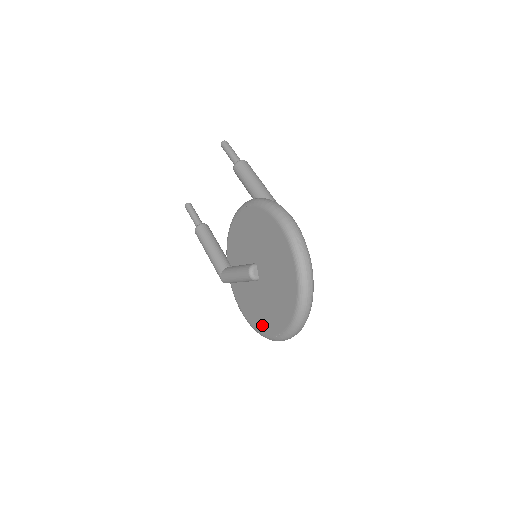
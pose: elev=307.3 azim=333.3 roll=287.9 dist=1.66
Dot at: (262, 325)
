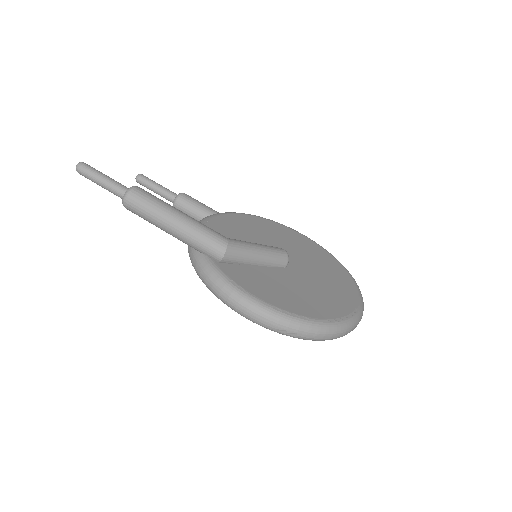
Dot at: occluded
